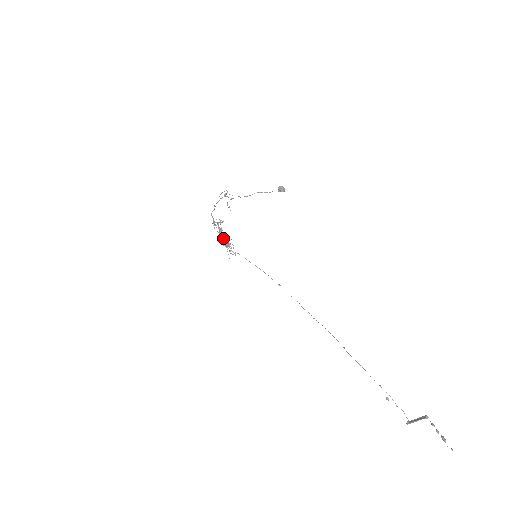
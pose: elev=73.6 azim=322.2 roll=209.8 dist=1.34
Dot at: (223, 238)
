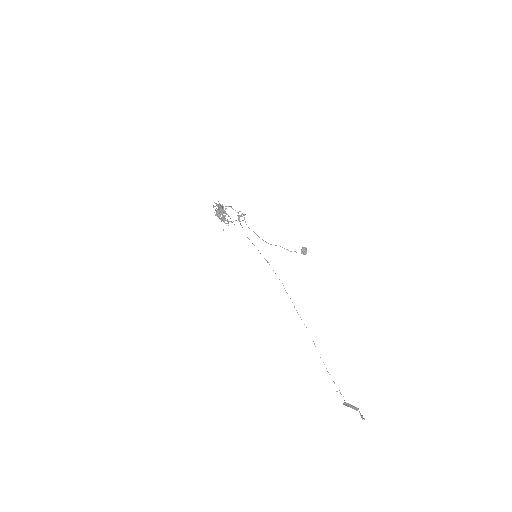
Dot at: occluded
